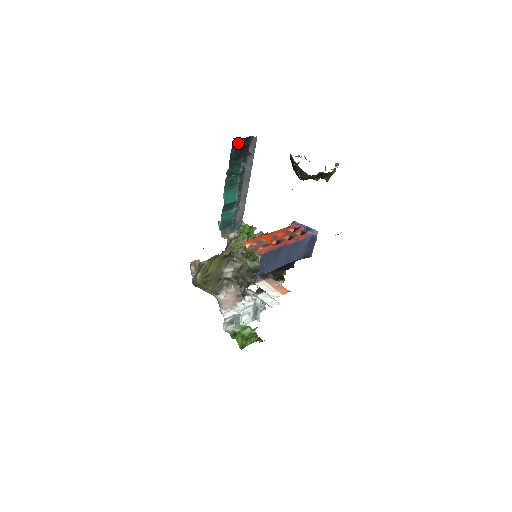
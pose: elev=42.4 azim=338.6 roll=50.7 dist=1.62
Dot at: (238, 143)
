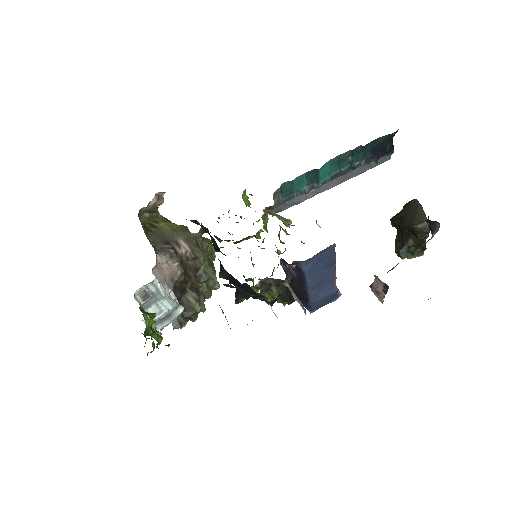
Dot at: (389, 140)
